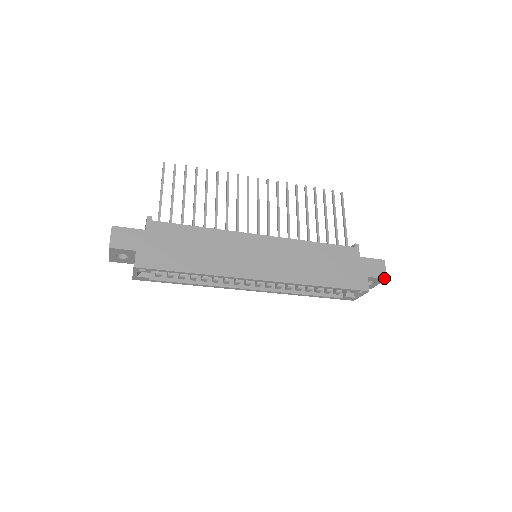
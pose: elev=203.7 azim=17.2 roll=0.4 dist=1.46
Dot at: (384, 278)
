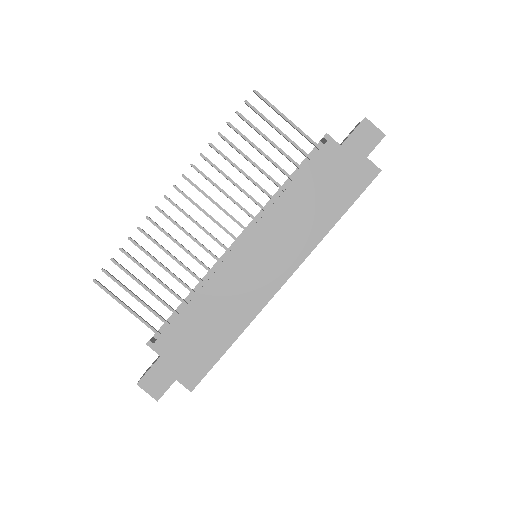
Dot at: (382, 138)
